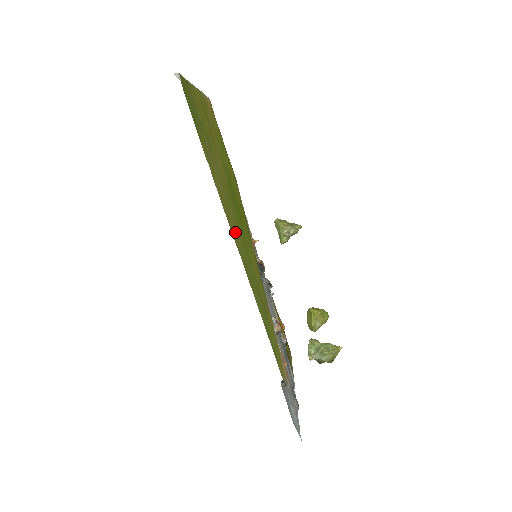
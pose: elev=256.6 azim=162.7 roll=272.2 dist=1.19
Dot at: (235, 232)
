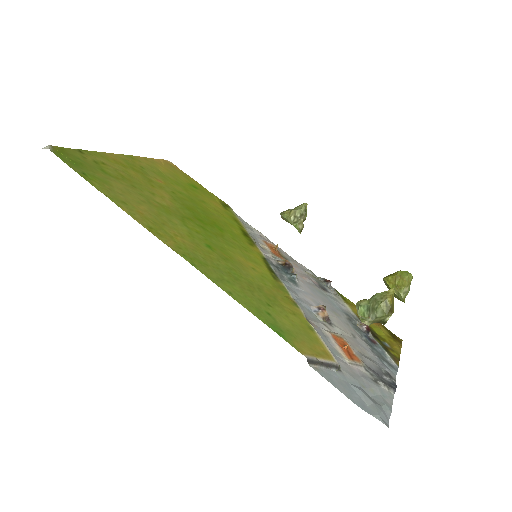
Dot at: (175, 239)
